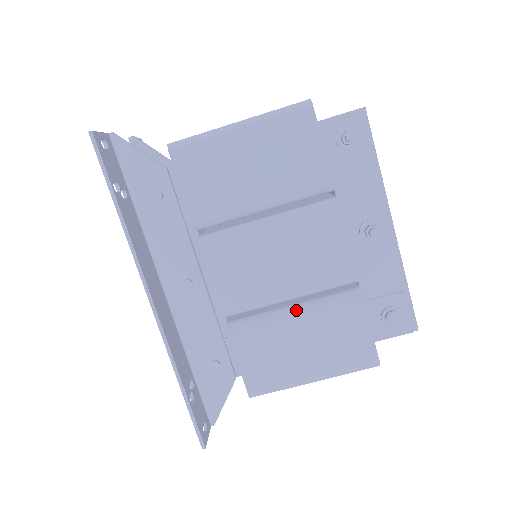
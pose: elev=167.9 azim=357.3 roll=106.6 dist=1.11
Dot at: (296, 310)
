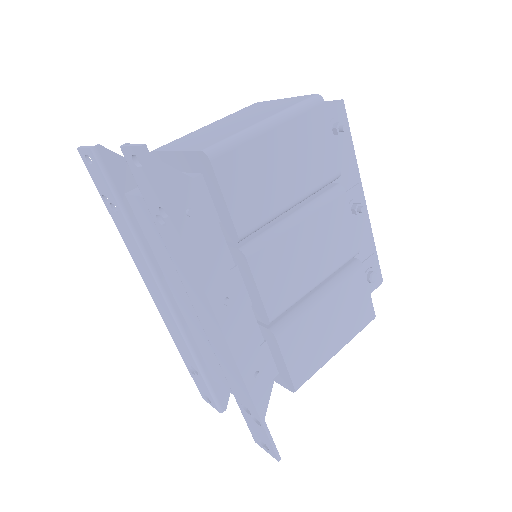
Dot at: (323, 294)
